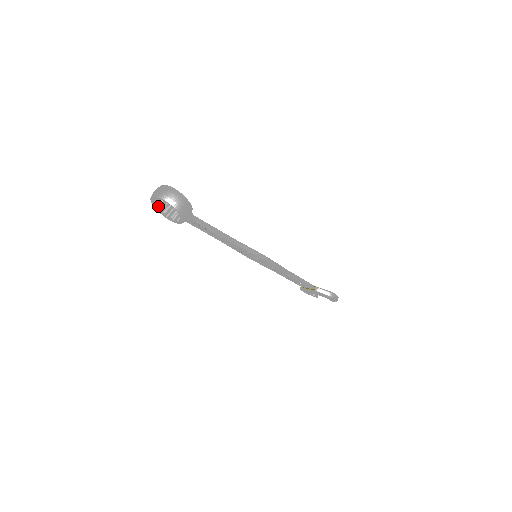
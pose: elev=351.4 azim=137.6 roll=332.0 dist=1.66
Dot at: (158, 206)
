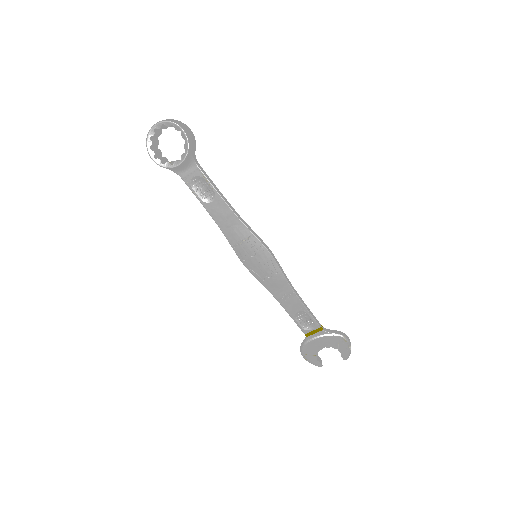
Dot at: (153, 151)
